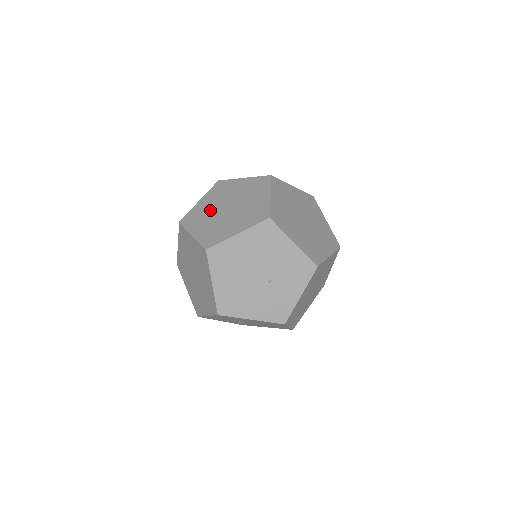
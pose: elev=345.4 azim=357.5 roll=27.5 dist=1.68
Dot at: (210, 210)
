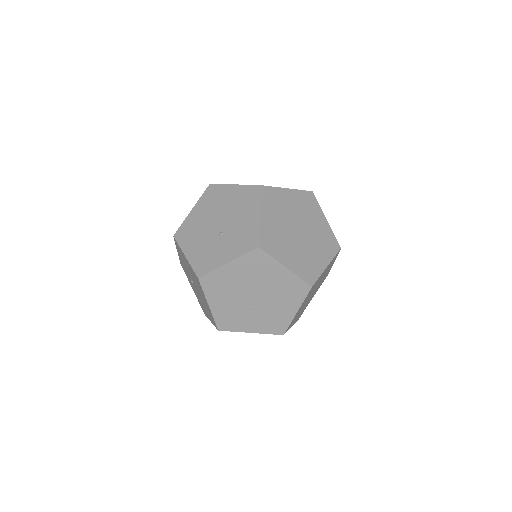
Dot at: occluded
